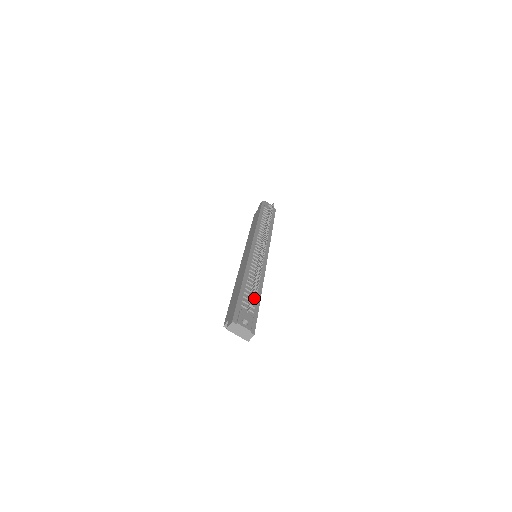
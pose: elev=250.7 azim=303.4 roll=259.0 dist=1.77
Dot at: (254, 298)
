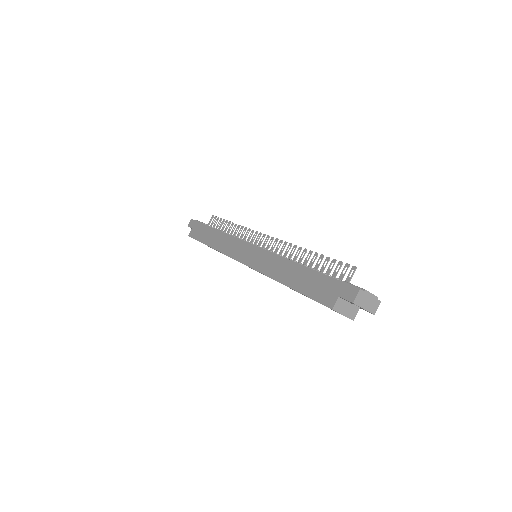
Dot at: (346, 266)
